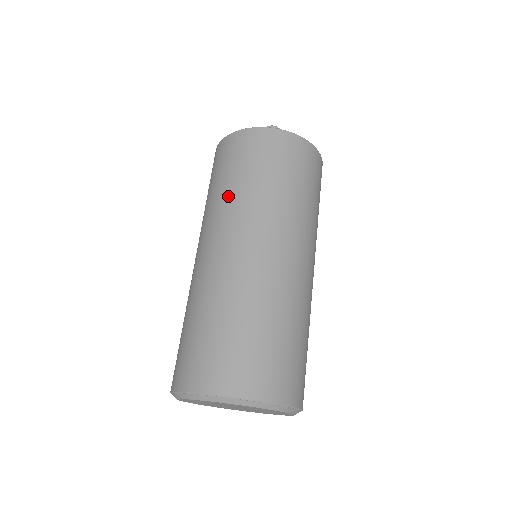
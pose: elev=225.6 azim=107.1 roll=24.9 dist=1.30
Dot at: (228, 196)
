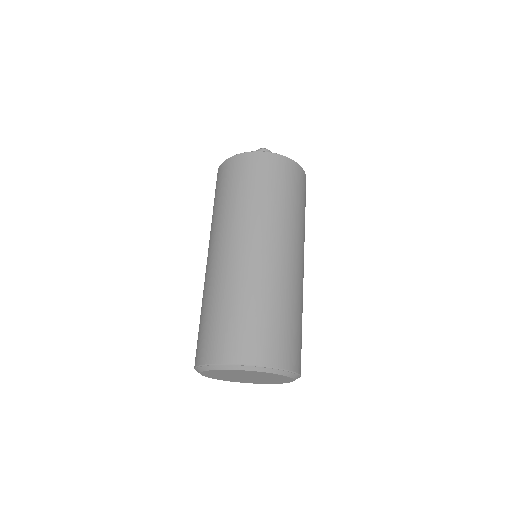
Dot at: (244, 206)
